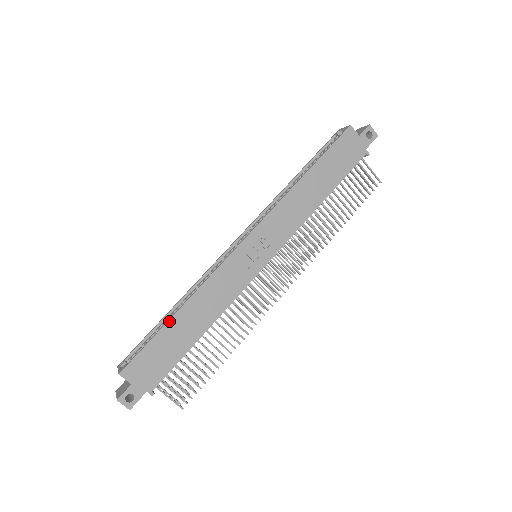
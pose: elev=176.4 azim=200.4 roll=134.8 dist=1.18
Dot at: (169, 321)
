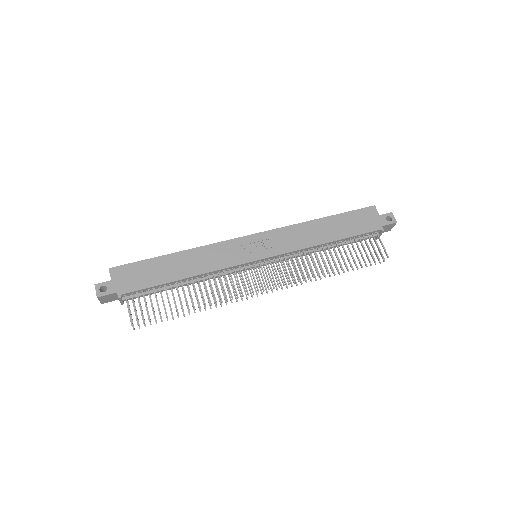
Dot at: (165, 255)
